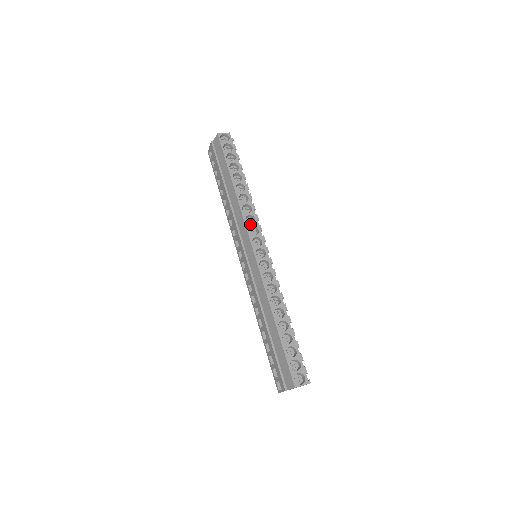
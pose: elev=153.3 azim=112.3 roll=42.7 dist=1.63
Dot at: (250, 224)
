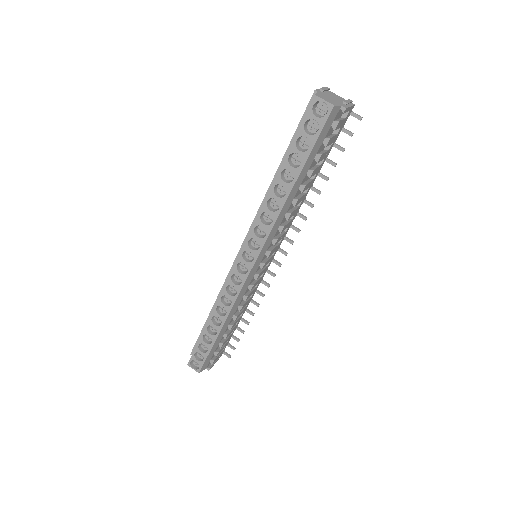
Dot at: (256, 235)
